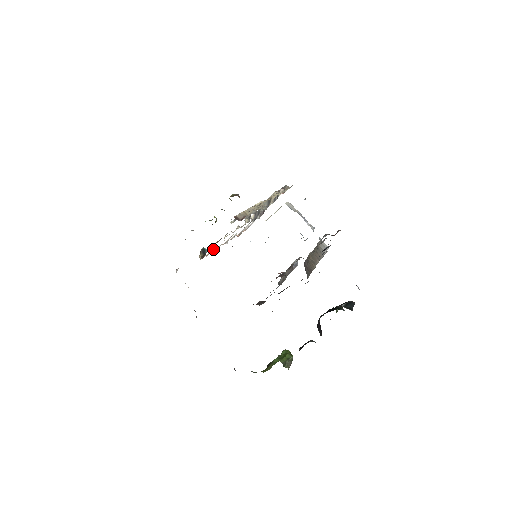
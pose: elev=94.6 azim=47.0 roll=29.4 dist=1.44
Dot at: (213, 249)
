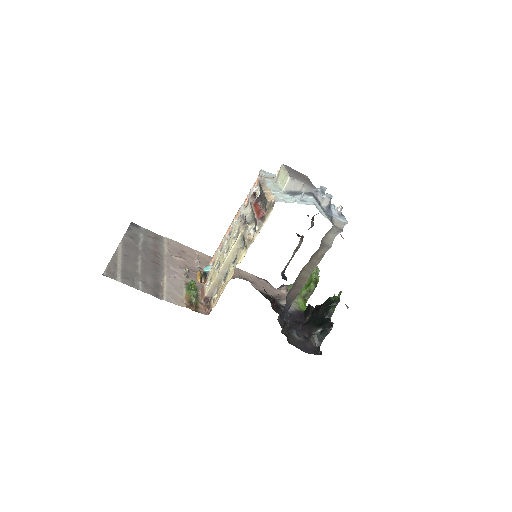
Dot at: (214, 262)
